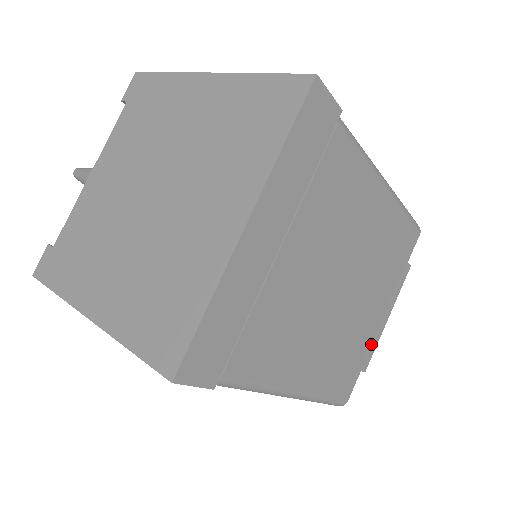
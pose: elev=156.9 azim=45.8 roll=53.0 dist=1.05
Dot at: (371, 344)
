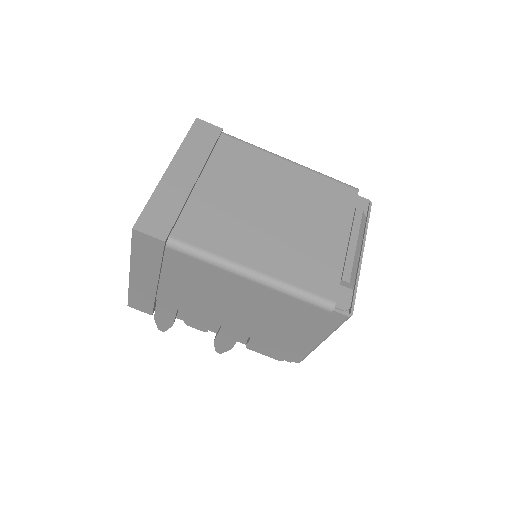
Dot at: (343, 260)
